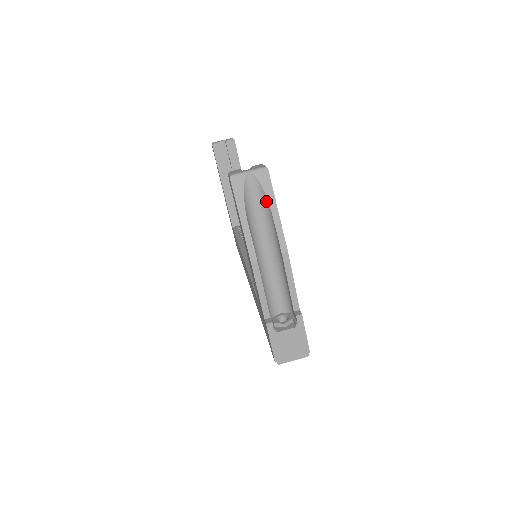
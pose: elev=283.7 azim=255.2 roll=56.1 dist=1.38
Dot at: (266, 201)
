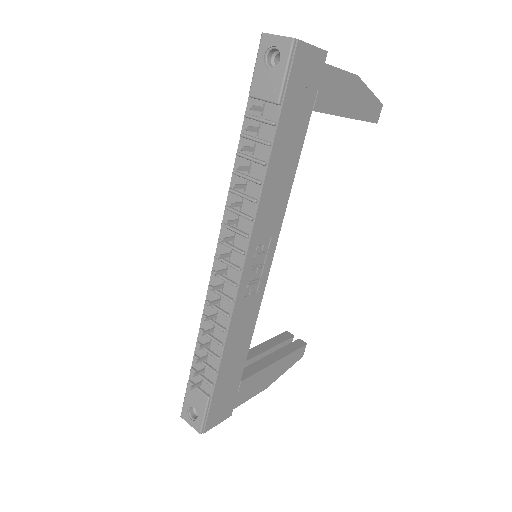
Dot at: occluded
